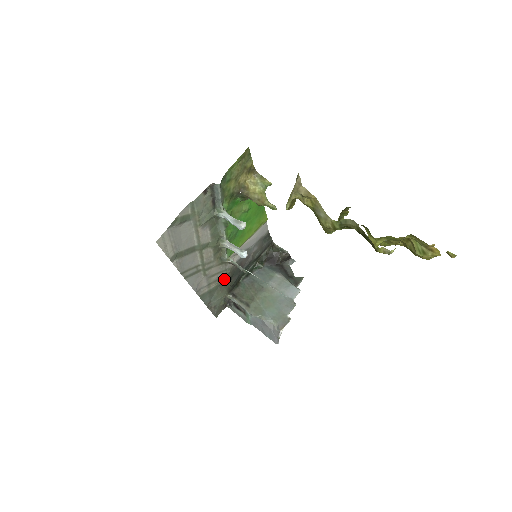
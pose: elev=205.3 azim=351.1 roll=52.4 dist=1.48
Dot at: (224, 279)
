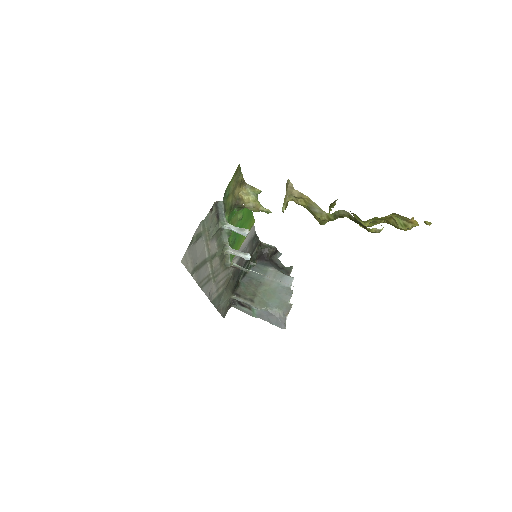
Dot at: (228, 282)
